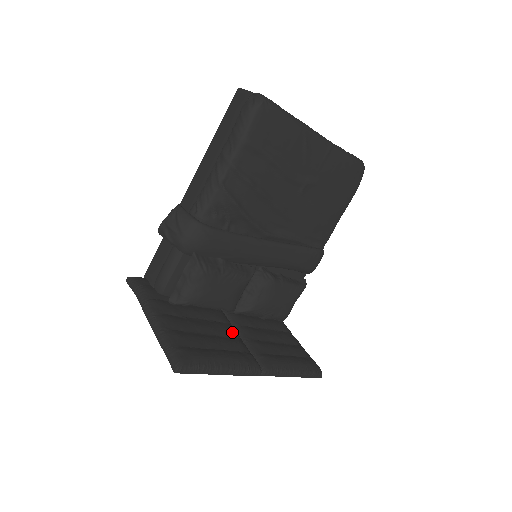
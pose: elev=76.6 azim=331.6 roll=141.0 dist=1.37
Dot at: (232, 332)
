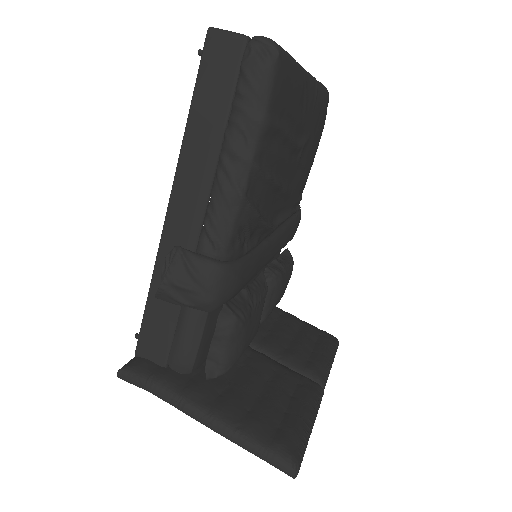
Dot at: (269, 361)
